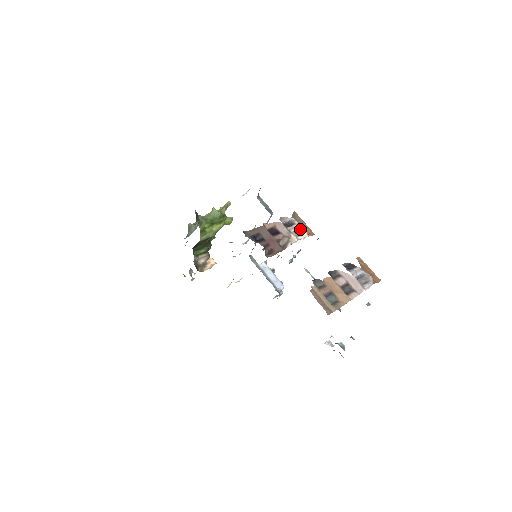
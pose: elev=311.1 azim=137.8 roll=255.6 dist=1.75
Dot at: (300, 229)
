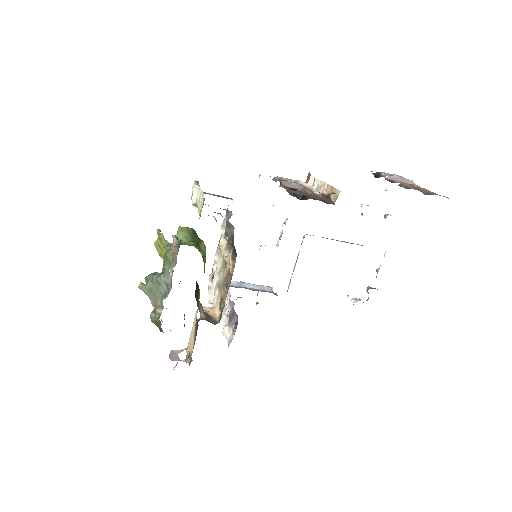
Dot at: (295, 182)
